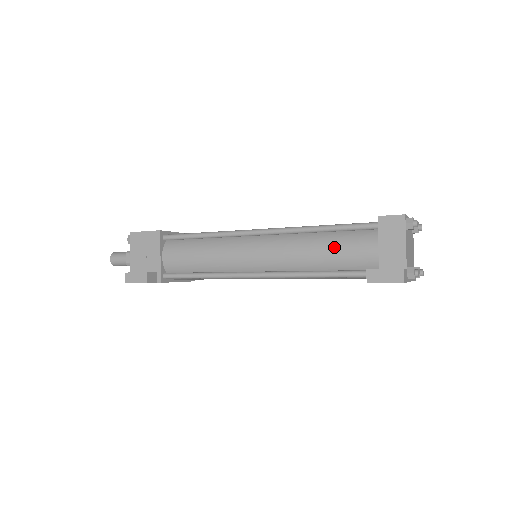
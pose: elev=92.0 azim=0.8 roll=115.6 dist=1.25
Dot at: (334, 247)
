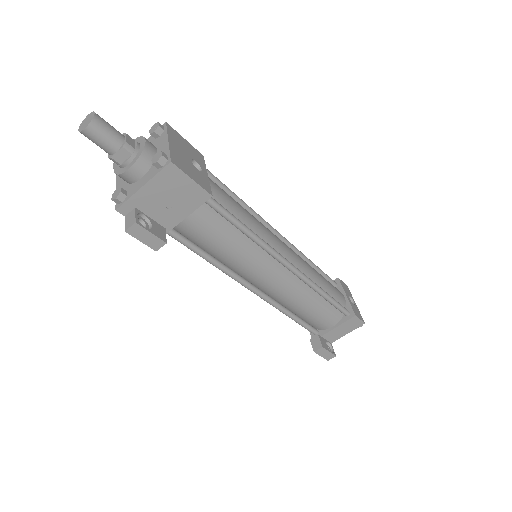
Dot at: (317, 311)
